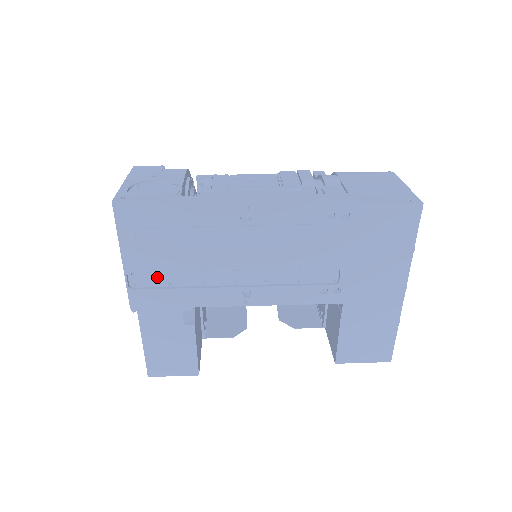
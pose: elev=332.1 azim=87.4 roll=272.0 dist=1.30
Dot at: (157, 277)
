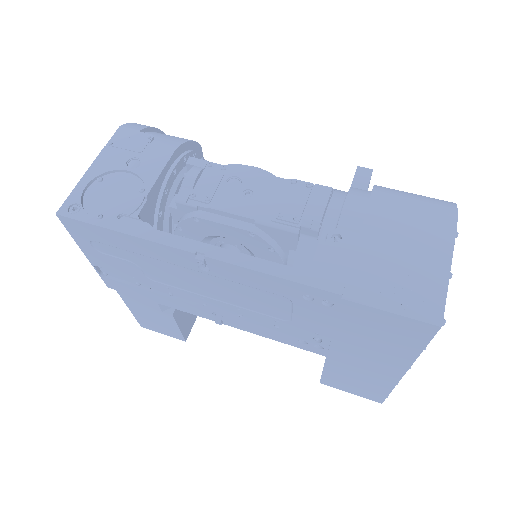
Dot at: (126, 275)
